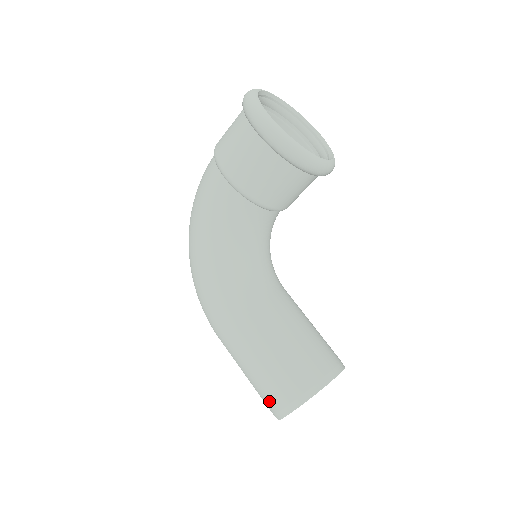
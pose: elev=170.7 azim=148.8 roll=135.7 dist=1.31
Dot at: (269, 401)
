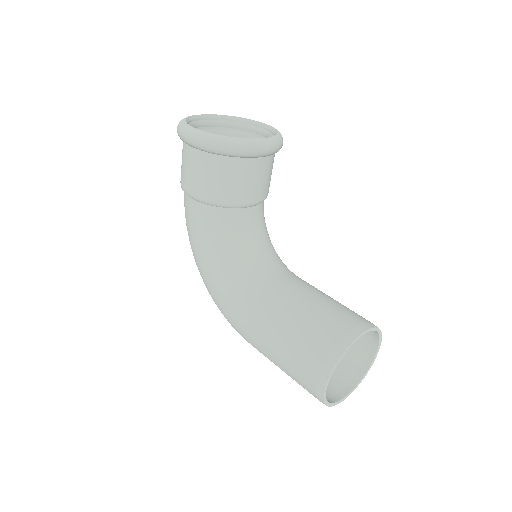
Dot at: (306, 387)
